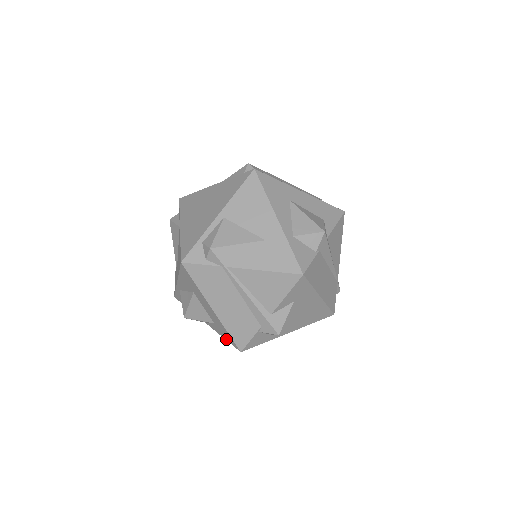
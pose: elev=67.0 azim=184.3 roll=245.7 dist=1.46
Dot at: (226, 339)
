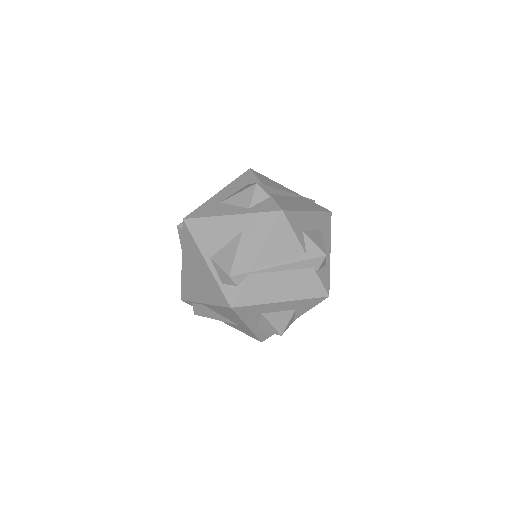
Dot at: (314, 306)
